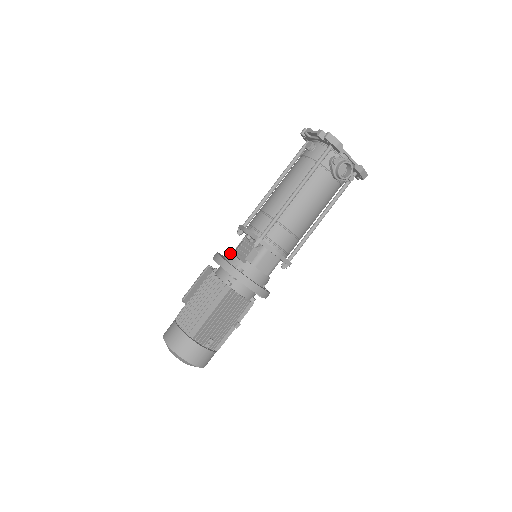
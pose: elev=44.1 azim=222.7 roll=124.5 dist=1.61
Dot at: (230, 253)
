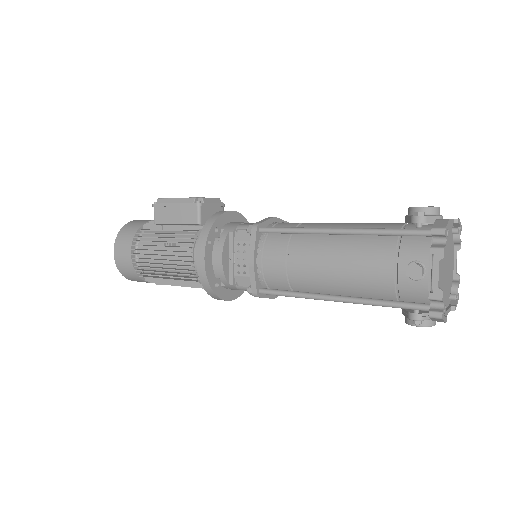
Dot at: (221, 258)
